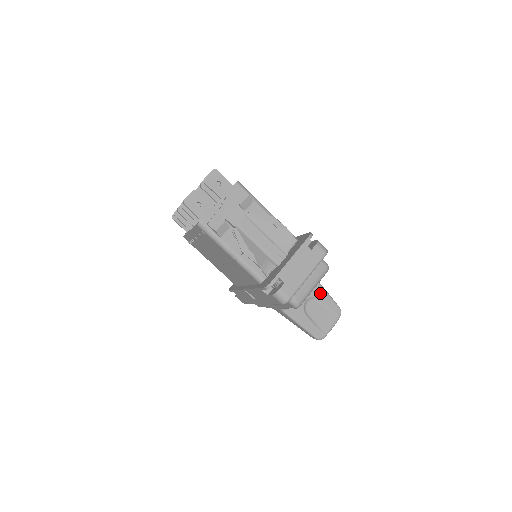
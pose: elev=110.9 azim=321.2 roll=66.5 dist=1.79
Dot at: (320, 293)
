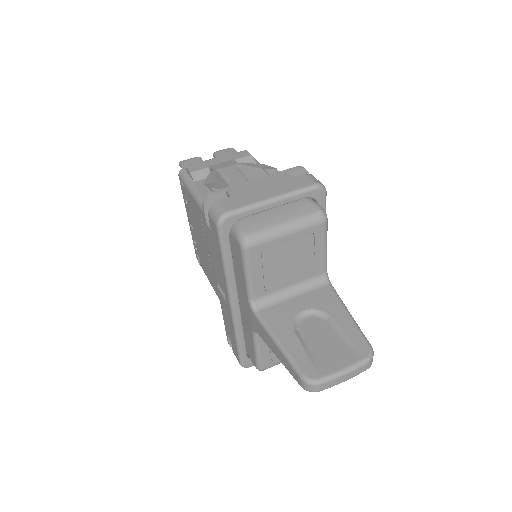
Dot at: (335, 310)
